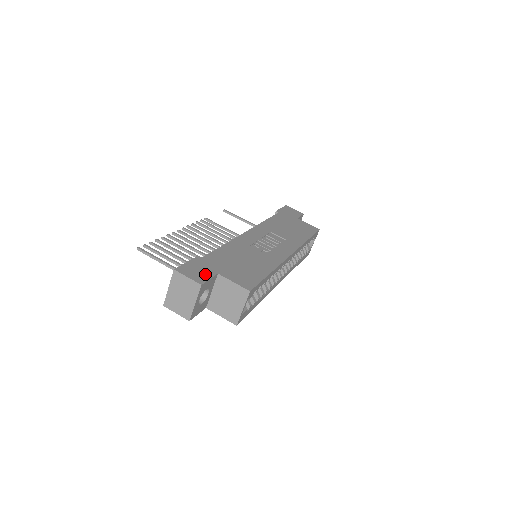
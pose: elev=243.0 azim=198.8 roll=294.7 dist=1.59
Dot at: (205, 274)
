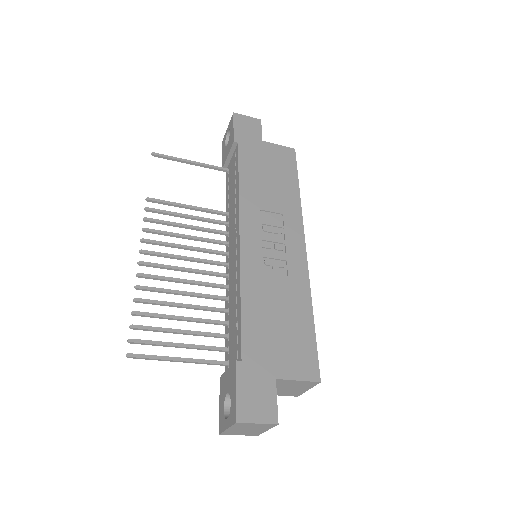
Dot at: (267, 396)
